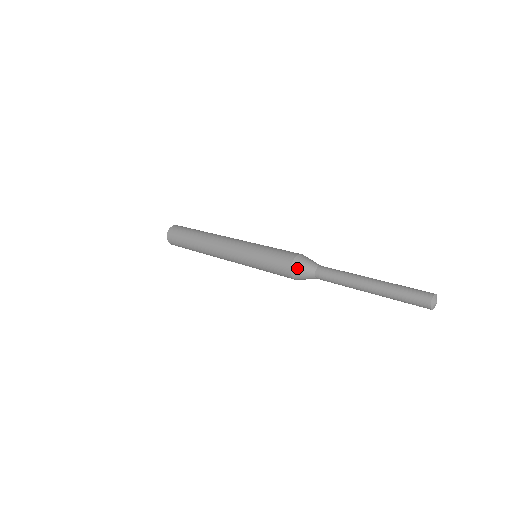
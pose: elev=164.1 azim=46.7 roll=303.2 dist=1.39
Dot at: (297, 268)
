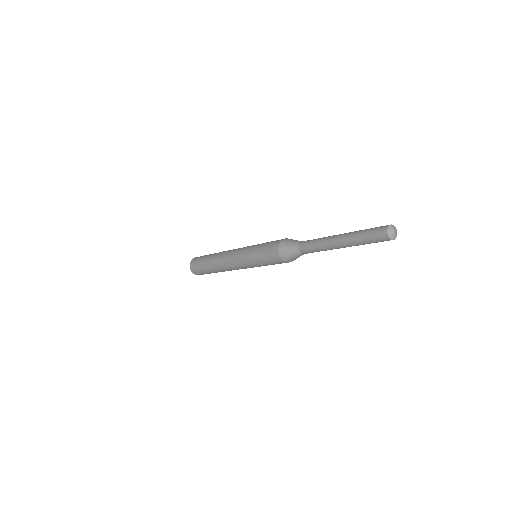
Dot at: (284, 252)
